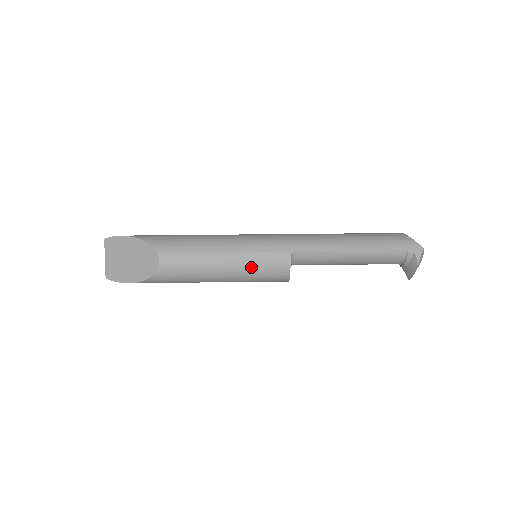
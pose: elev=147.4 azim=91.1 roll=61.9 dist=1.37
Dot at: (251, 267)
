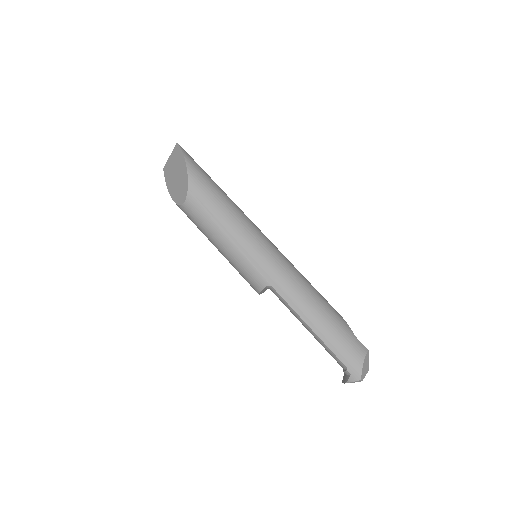
Dot at: (236, 265)
